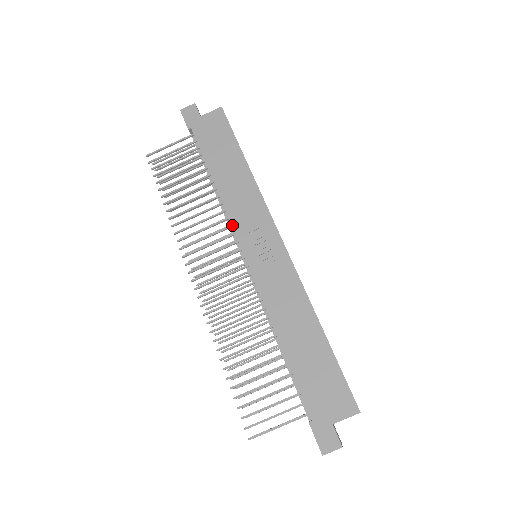
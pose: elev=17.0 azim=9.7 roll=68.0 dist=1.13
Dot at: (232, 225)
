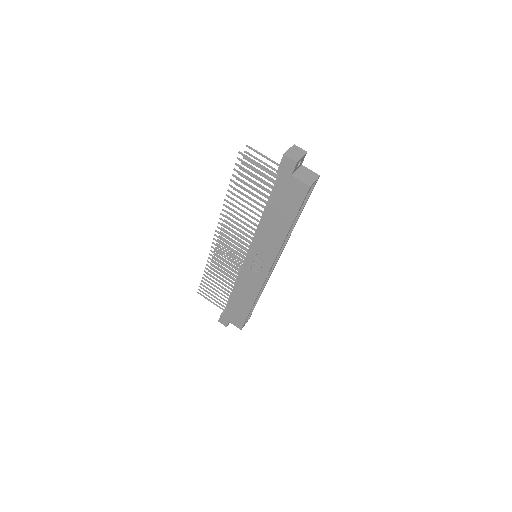
Dot at: (252, 243)
